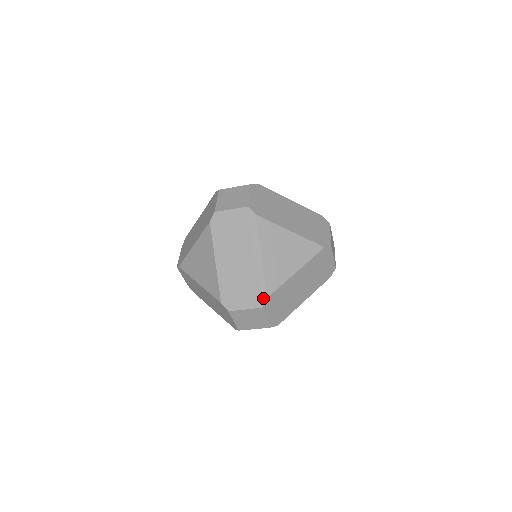
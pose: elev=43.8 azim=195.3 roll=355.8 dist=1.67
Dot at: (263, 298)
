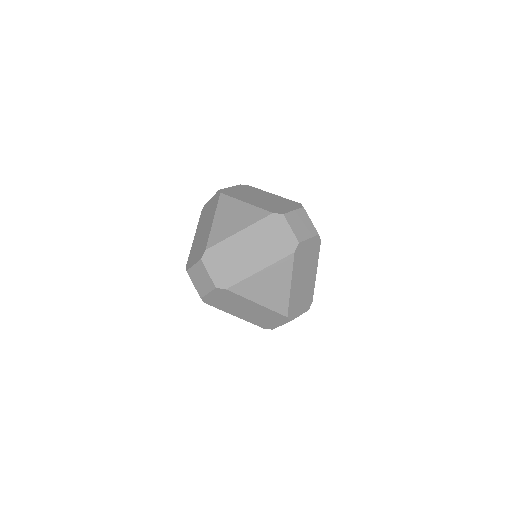
Dot at: (298, 204)
